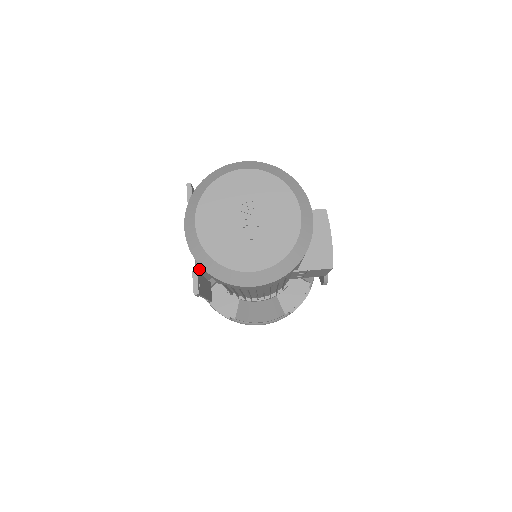
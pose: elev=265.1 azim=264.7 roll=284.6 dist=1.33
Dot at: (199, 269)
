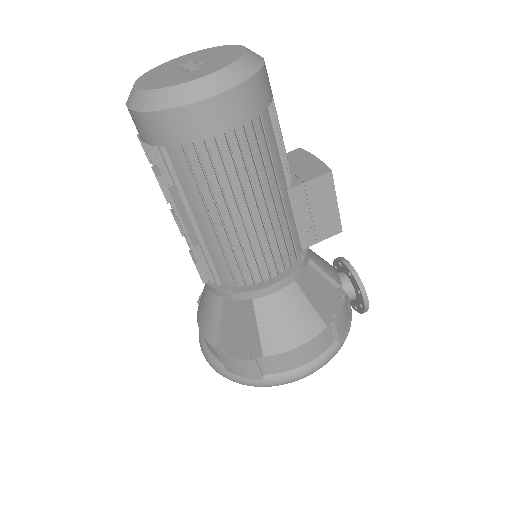
Dot at: (200, 325)
